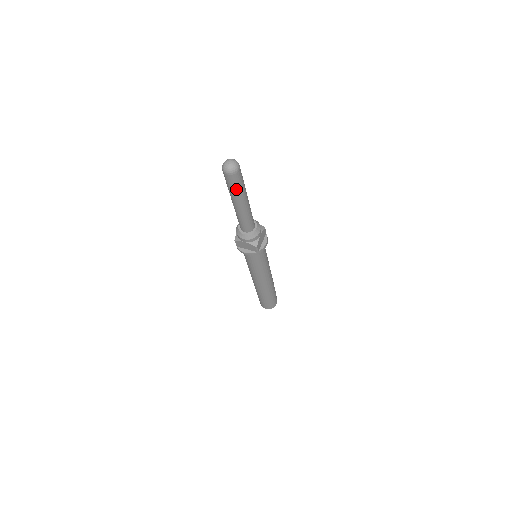
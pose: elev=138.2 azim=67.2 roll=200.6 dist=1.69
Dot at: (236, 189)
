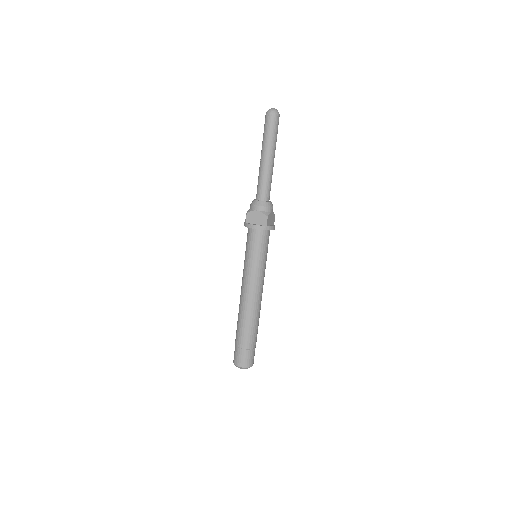
Dot at: (271, 134)
